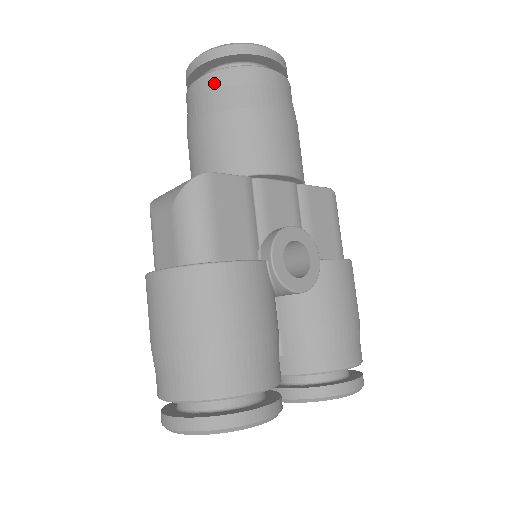
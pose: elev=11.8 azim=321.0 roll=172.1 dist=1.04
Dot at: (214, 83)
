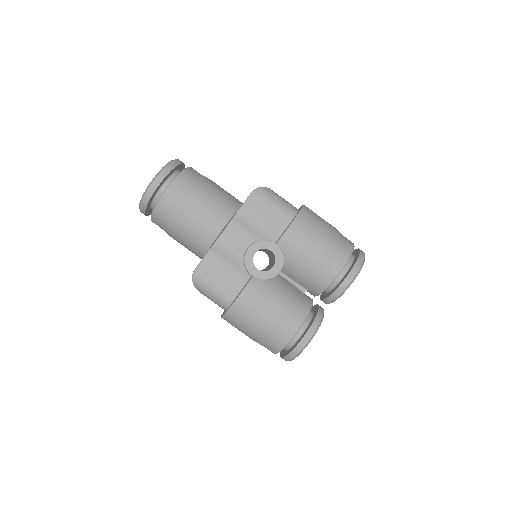
Dot at: (157, 221)
